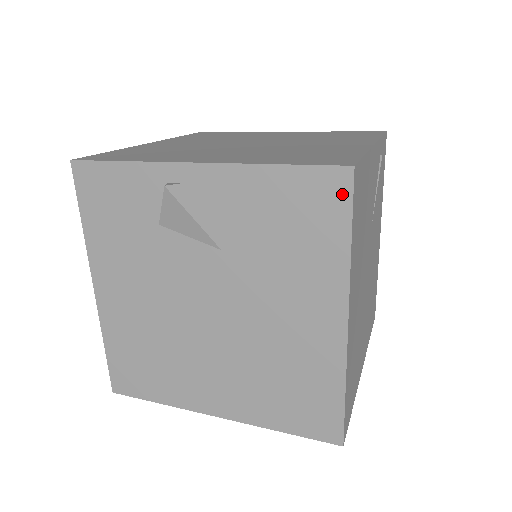
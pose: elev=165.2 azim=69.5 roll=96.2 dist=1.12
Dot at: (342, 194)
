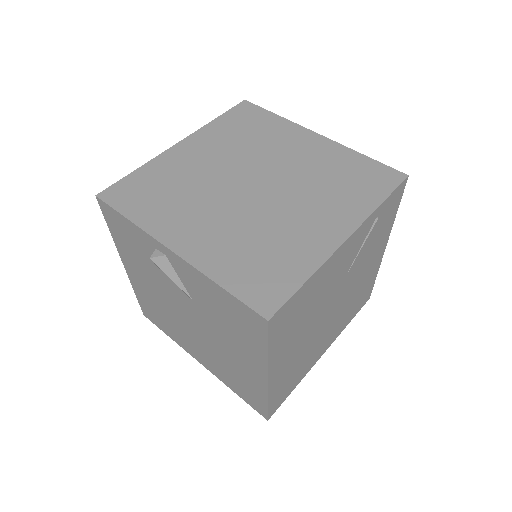
Dot at: (261, 328)
